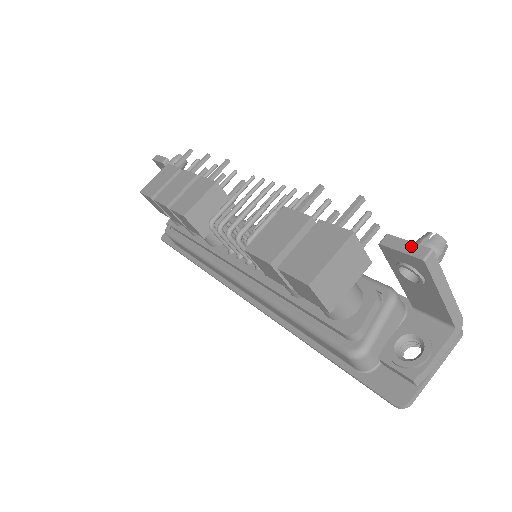
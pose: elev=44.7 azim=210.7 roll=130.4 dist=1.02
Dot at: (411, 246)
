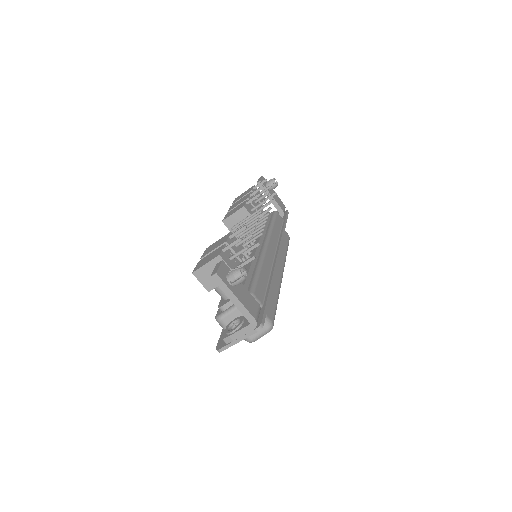
Dot at: (216, 269)
